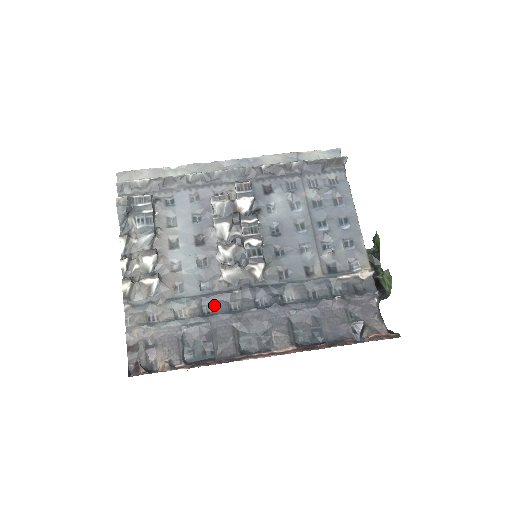
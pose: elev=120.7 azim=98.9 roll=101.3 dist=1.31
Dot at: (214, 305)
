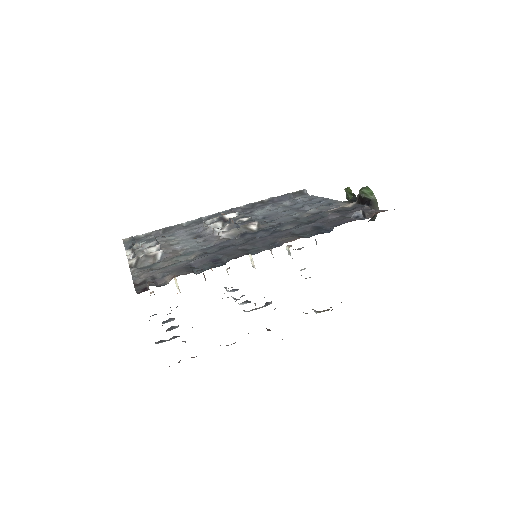
Dot at: (218, 248)
